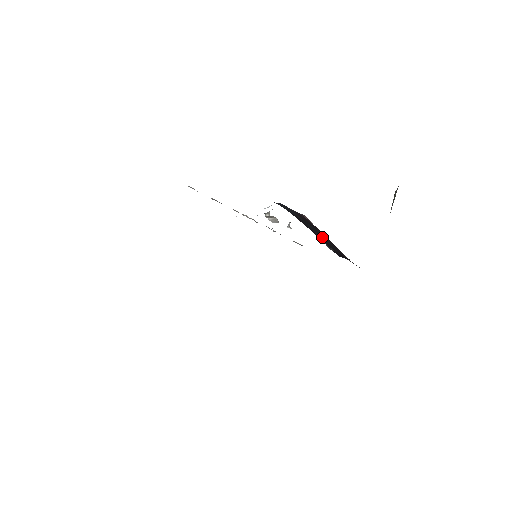
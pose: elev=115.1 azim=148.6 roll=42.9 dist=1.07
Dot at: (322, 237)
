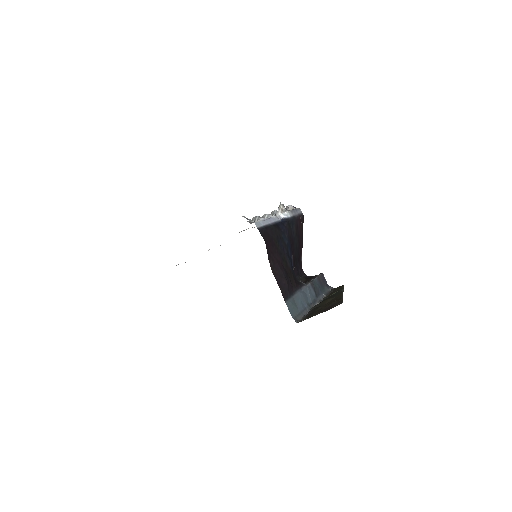
Dot at: (297, 252)
